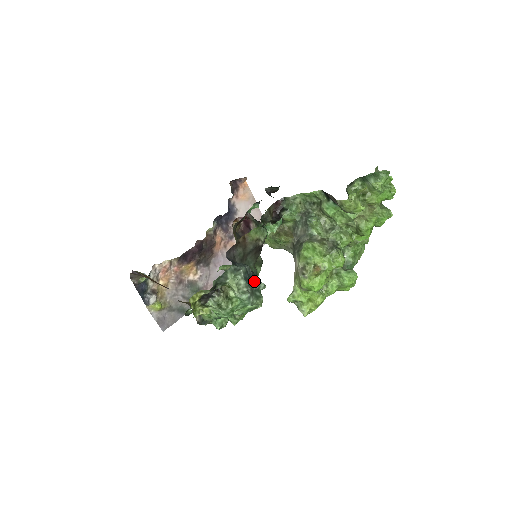
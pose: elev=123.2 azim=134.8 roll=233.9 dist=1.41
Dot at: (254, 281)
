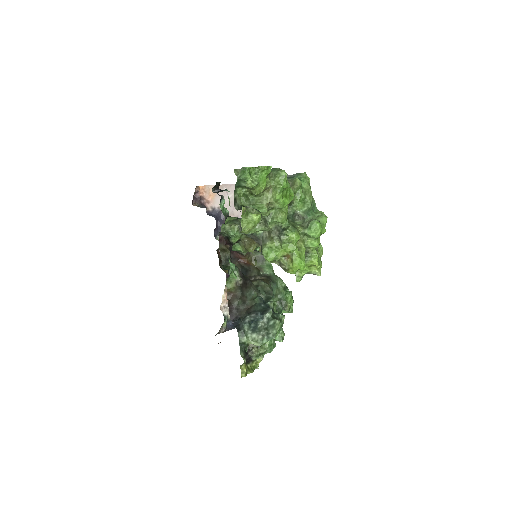
Dot at: (261, 319)
